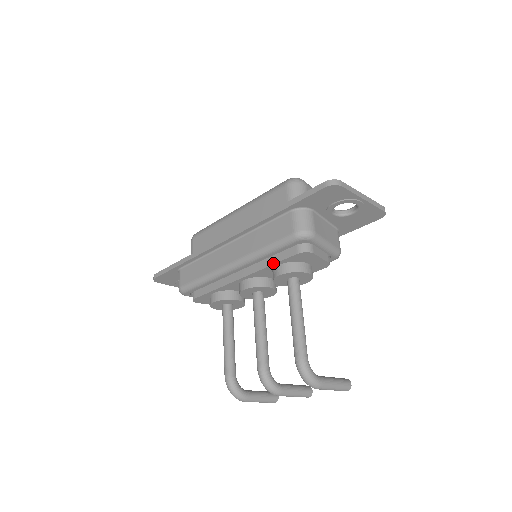
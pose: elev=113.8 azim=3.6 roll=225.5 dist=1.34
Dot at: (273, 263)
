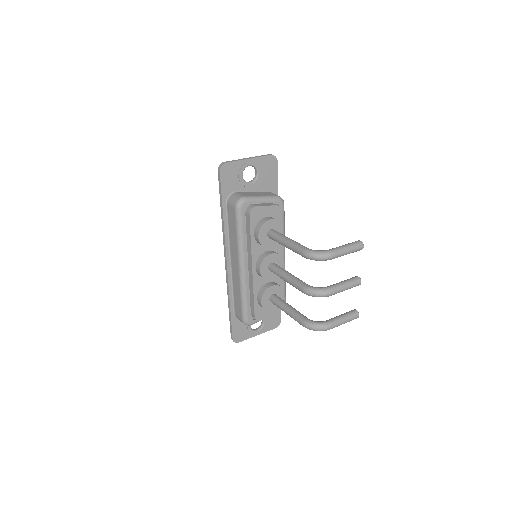
Dot at: (250, 237)
